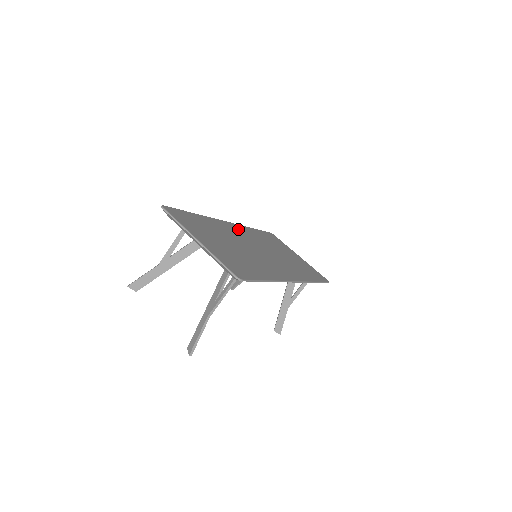
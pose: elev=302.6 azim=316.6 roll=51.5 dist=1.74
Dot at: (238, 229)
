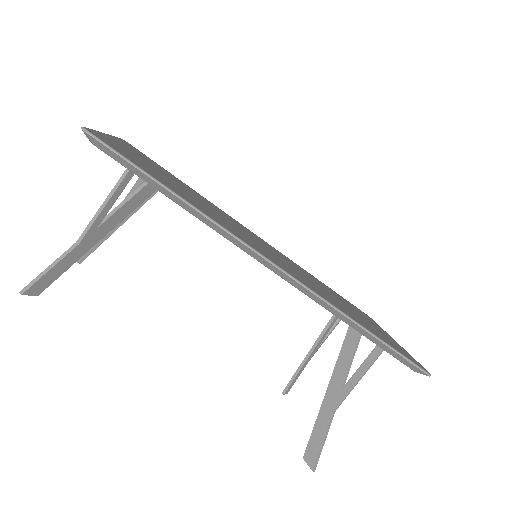
Dot at: (263, 241)
